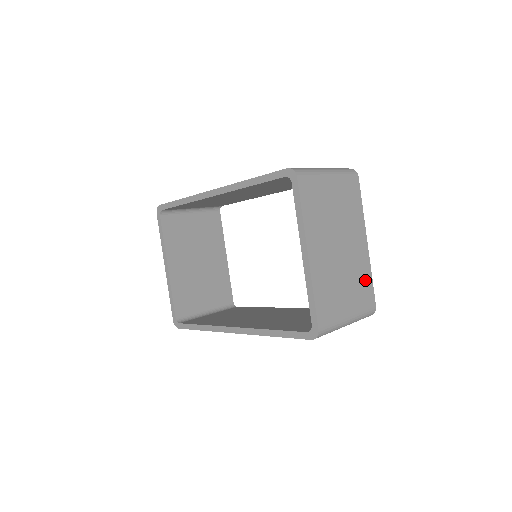
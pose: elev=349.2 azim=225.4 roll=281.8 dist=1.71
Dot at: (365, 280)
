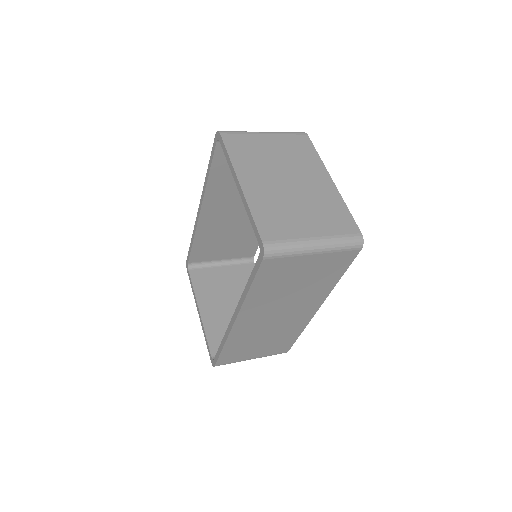
Dot at: (336, 209)
